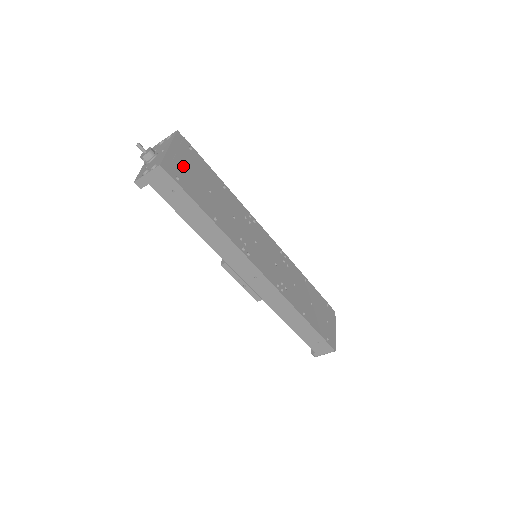
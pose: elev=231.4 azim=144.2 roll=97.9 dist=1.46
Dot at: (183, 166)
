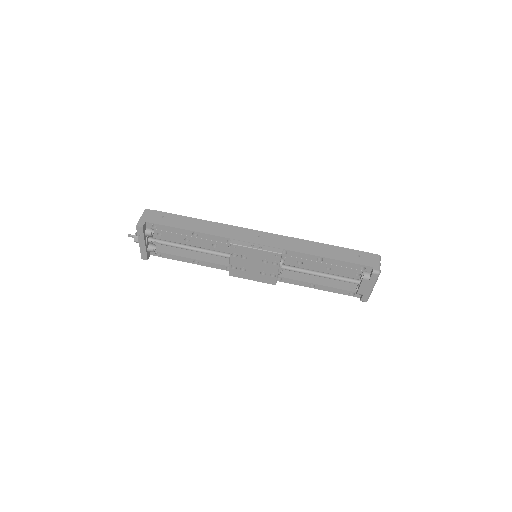
Dot at: occluded
